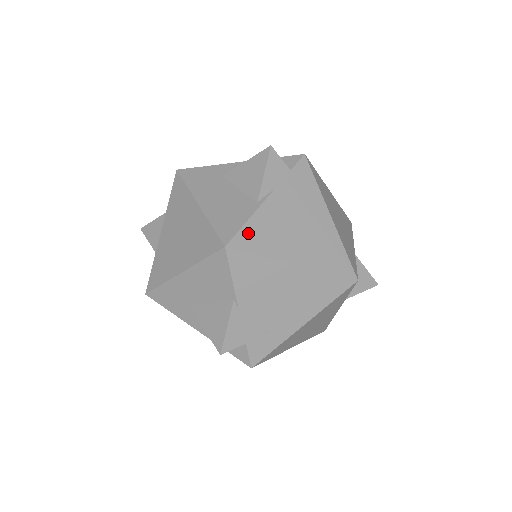
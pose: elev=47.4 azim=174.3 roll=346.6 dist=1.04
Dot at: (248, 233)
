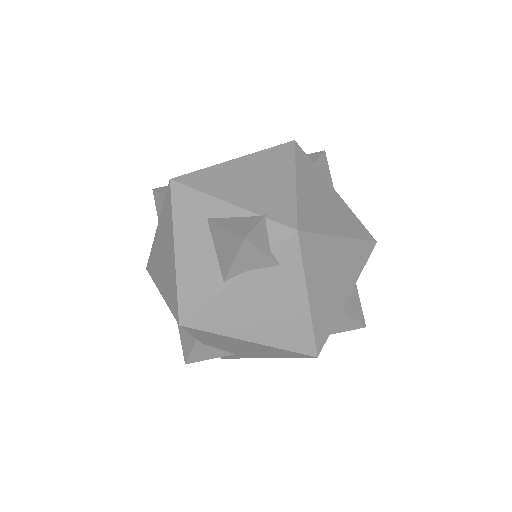
Dot at: (205, 314)
